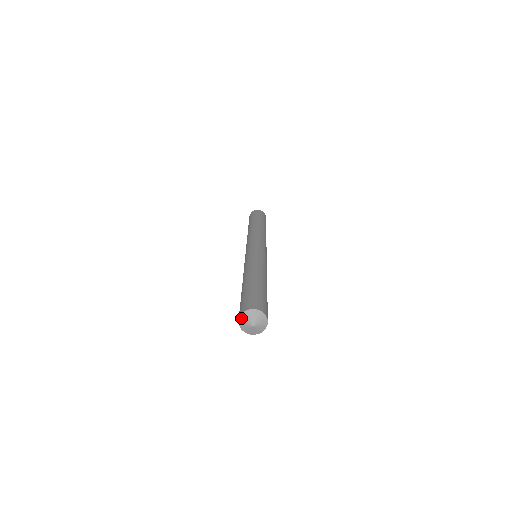
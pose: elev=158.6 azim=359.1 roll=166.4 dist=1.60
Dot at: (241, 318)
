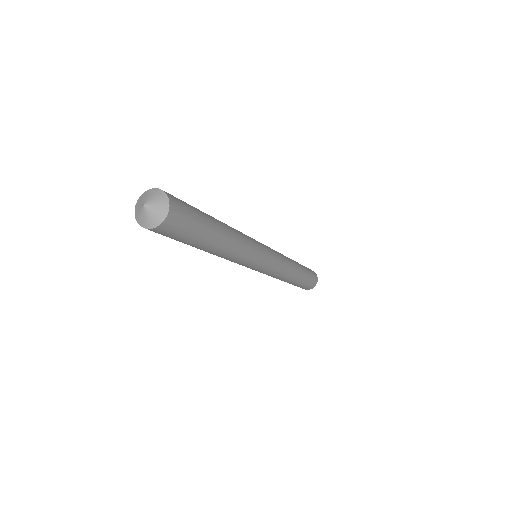
Dot at: (136, 215)
